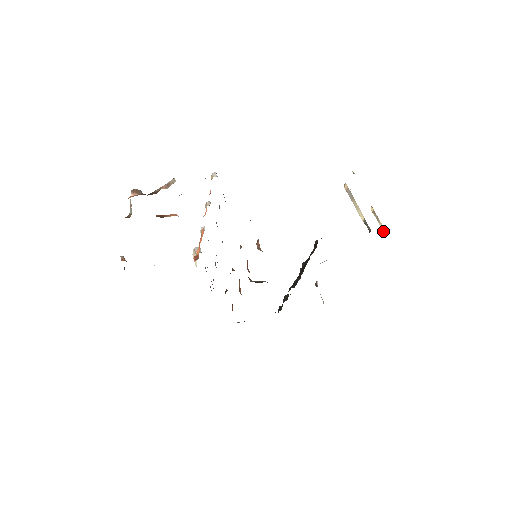
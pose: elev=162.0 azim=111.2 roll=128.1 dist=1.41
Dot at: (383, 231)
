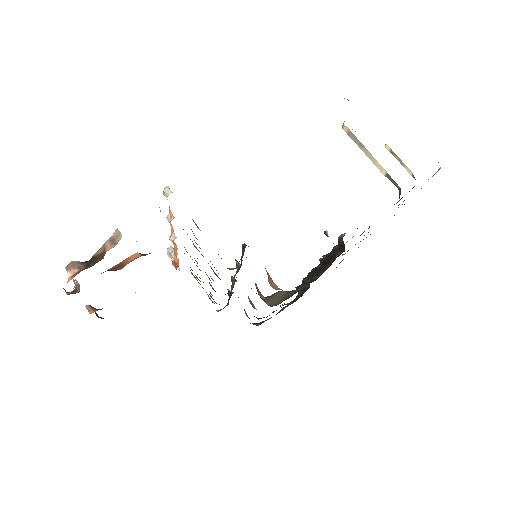
Dot at: occluded
